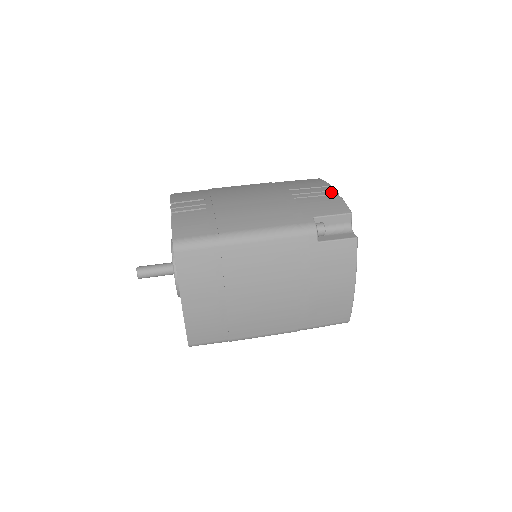
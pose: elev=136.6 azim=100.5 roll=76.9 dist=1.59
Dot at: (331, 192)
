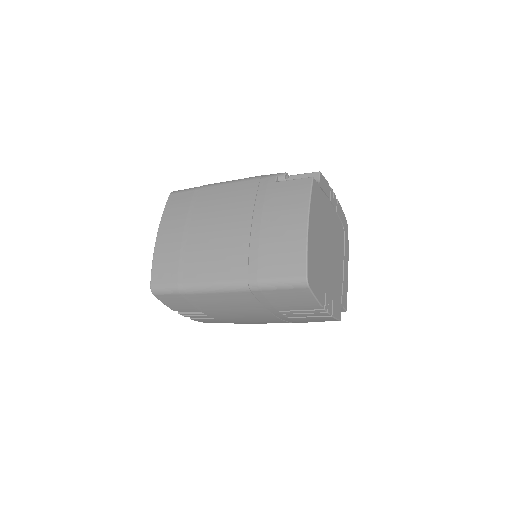
Dot at: occluded
